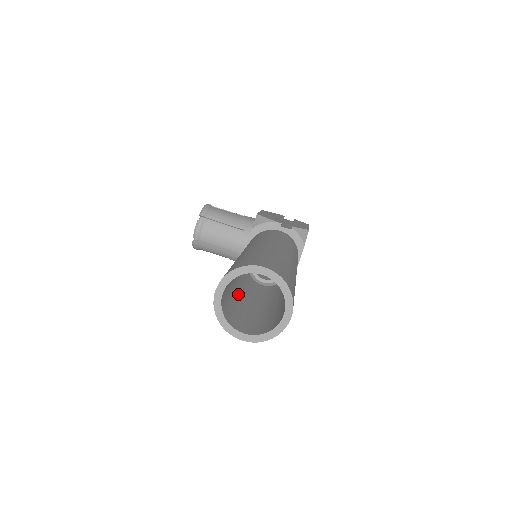
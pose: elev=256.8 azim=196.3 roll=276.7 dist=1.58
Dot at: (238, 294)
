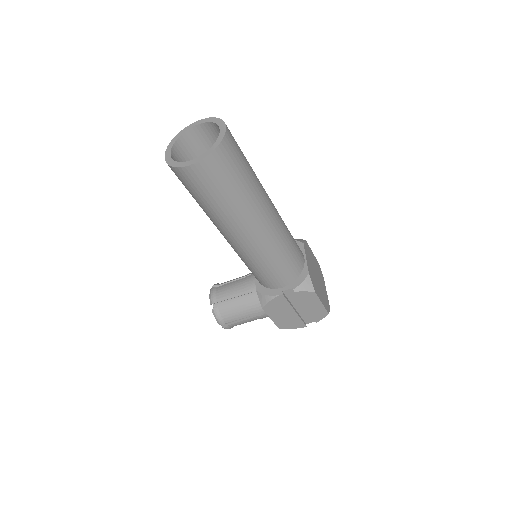
Dot at: occluded
